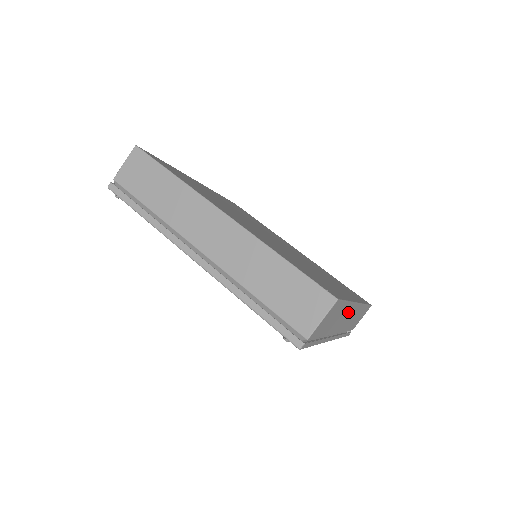
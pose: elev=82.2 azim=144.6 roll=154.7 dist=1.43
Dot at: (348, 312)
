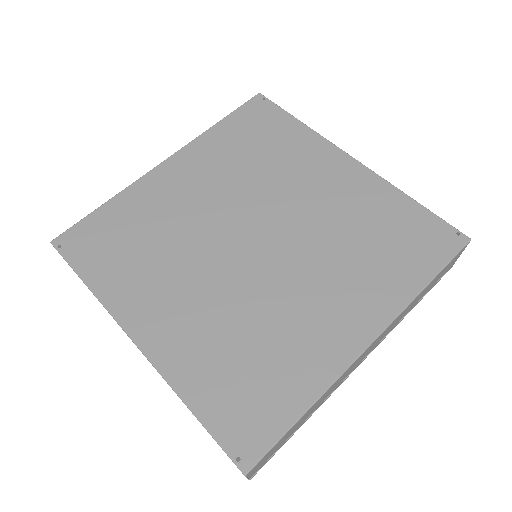
Dot at: (346, 372)
